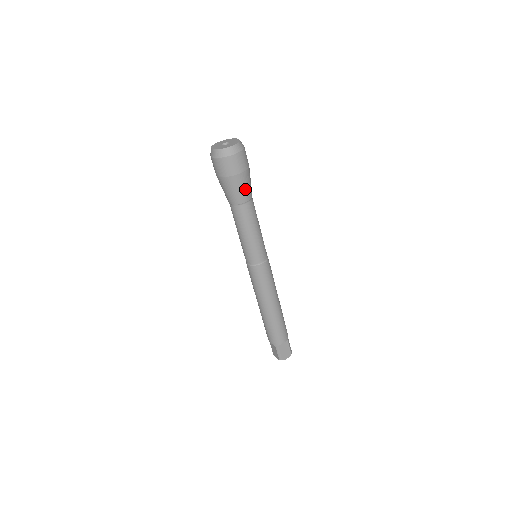
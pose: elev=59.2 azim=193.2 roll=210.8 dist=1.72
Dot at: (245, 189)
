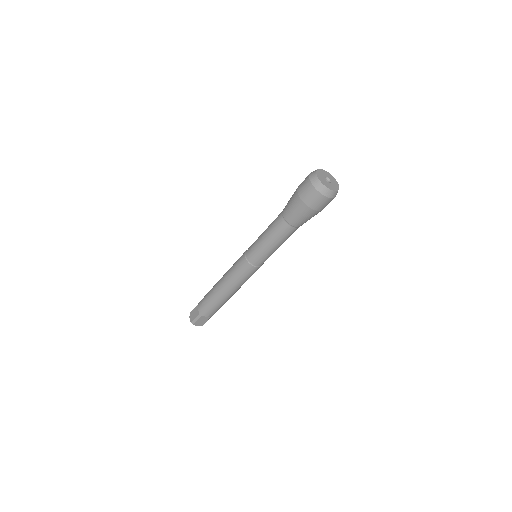
Dot at: (305, 220)
